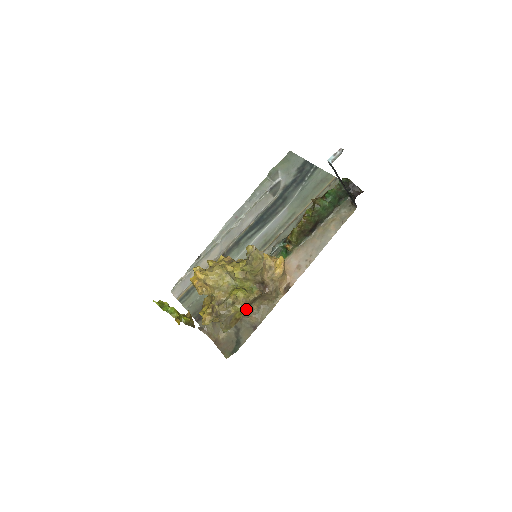
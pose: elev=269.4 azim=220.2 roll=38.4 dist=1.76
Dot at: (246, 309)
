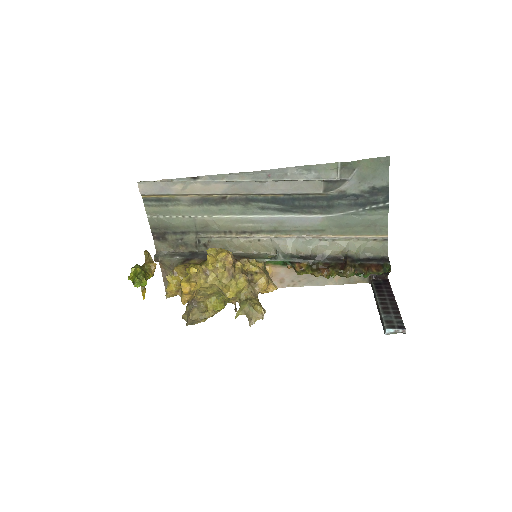
Dot at: occluded
